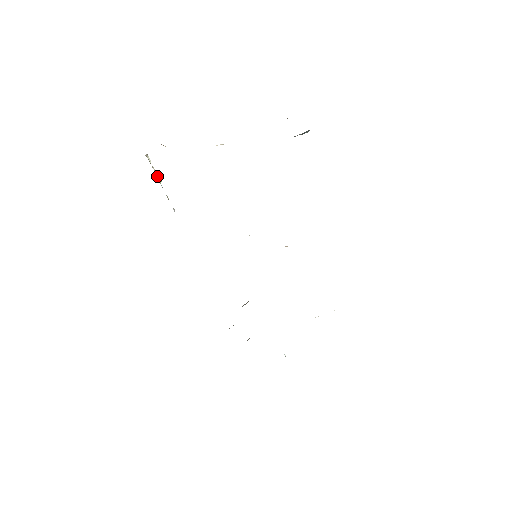
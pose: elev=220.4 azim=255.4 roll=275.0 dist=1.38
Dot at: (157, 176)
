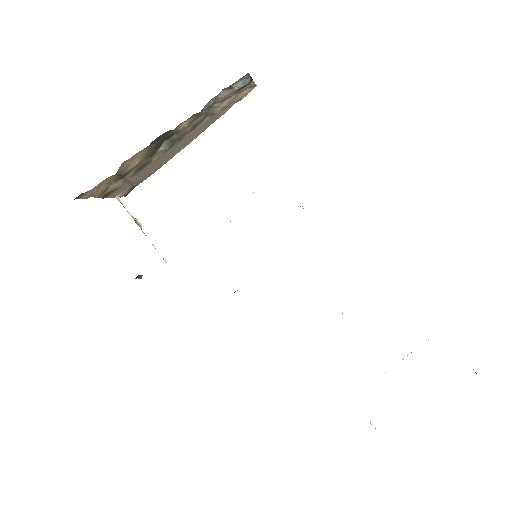
Dot at: (135, 221)
